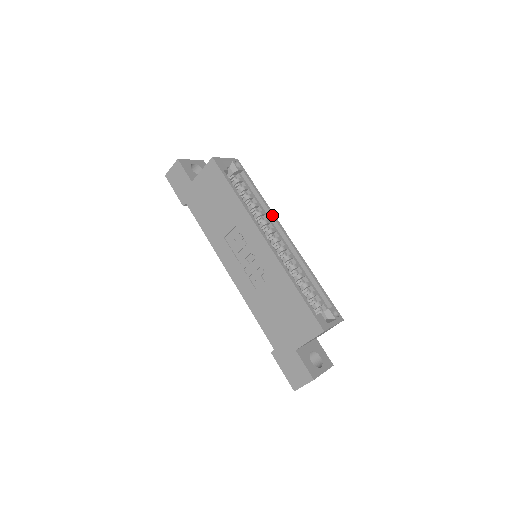
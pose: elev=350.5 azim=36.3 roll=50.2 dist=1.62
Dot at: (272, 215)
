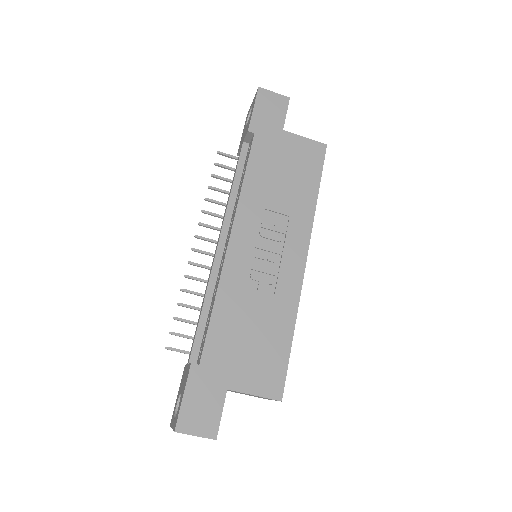
Dot at: occluded
